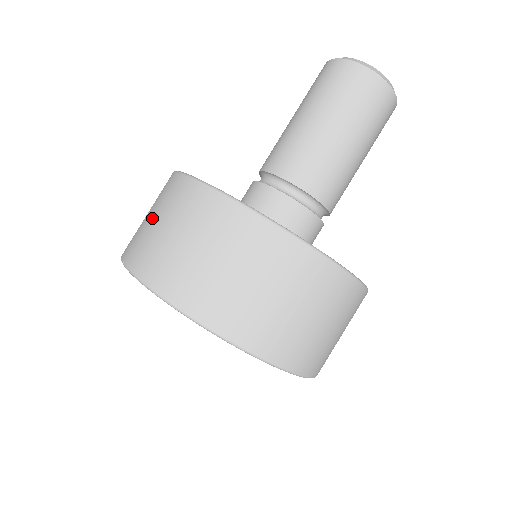
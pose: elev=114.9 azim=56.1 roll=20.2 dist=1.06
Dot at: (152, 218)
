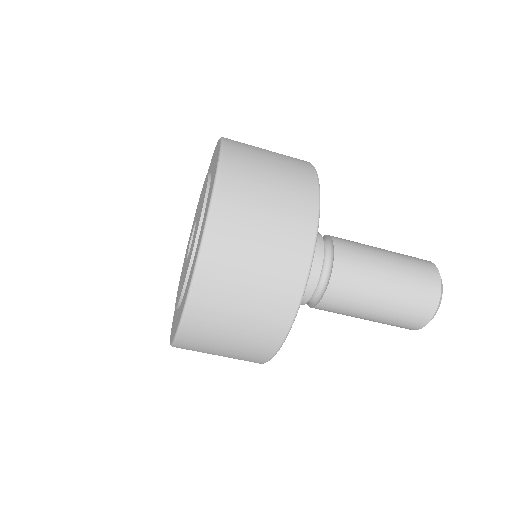
Dot at: occluded
